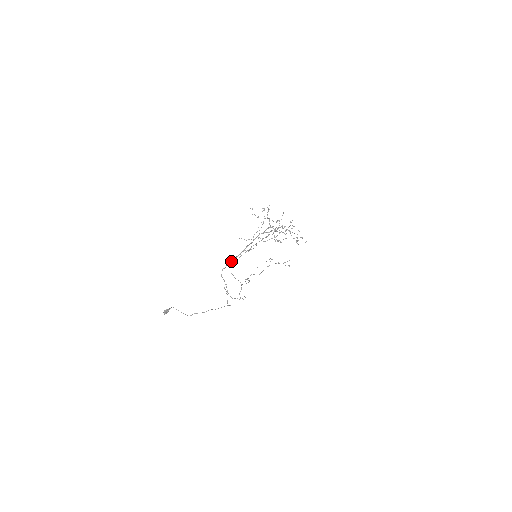
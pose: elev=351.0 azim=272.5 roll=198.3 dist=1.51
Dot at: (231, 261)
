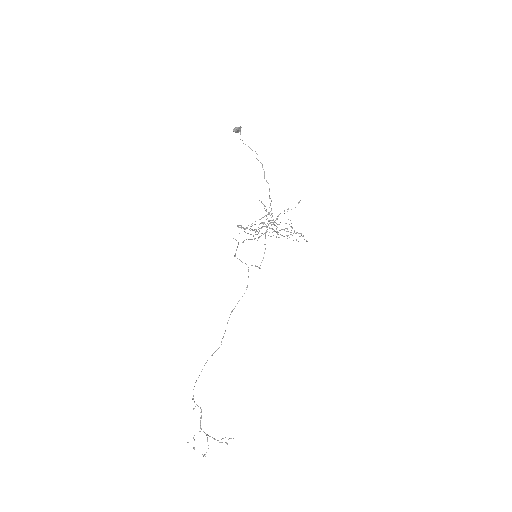
Dot at: (243, 227)
